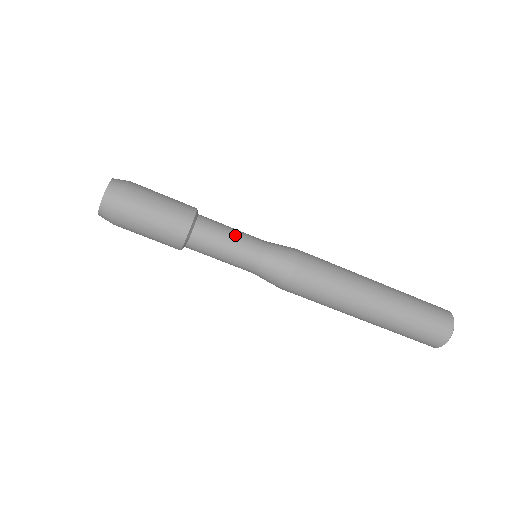
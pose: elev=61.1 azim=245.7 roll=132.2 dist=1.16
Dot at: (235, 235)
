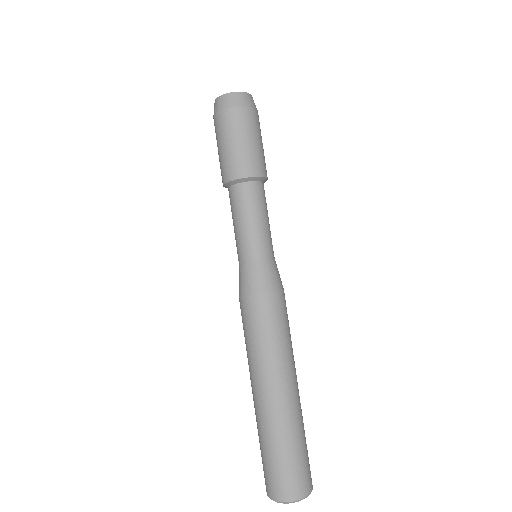
Dot at: occluded
